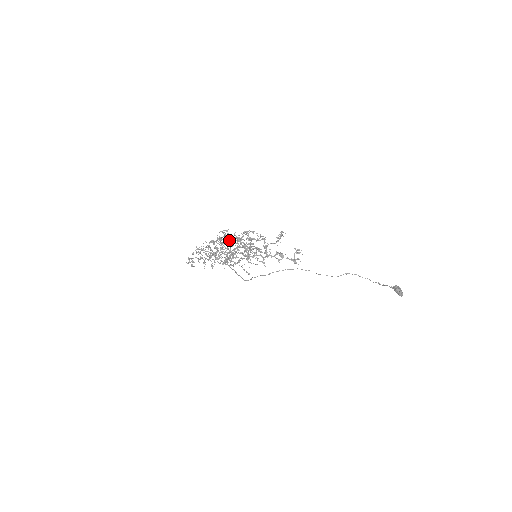
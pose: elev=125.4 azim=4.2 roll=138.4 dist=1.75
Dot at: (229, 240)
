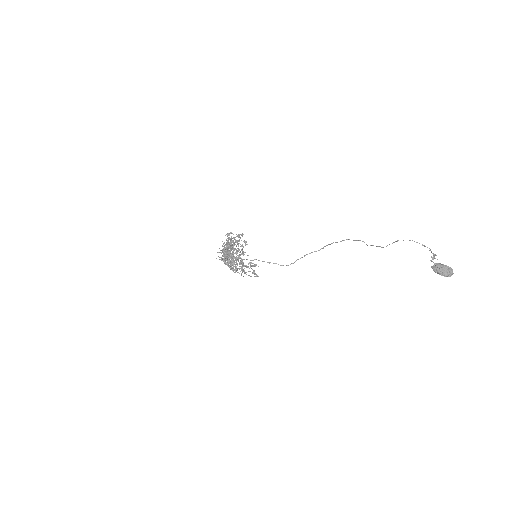
Dot at: (223, 248)
